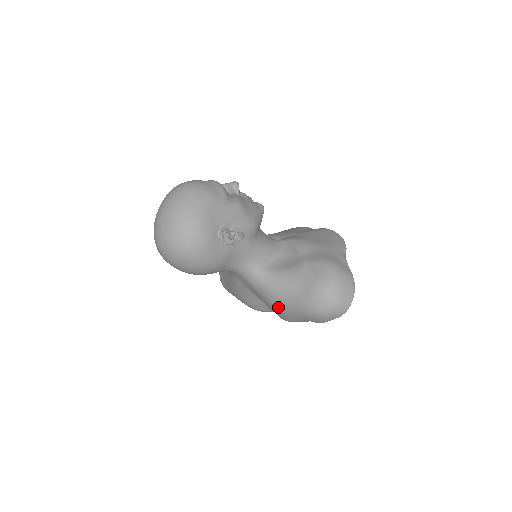
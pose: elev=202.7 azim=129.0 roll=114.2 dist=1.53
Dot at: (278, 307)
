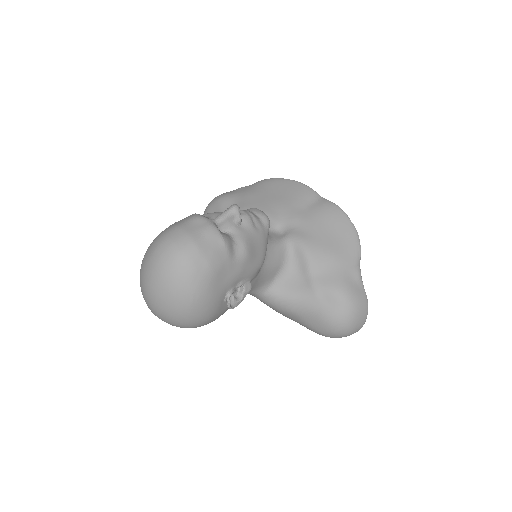
Dot at: (283, 315)
